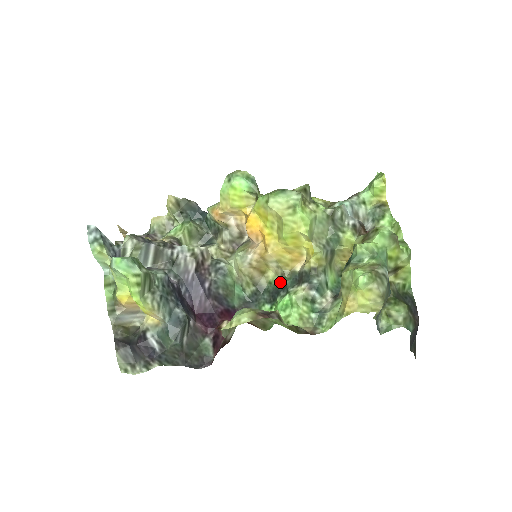
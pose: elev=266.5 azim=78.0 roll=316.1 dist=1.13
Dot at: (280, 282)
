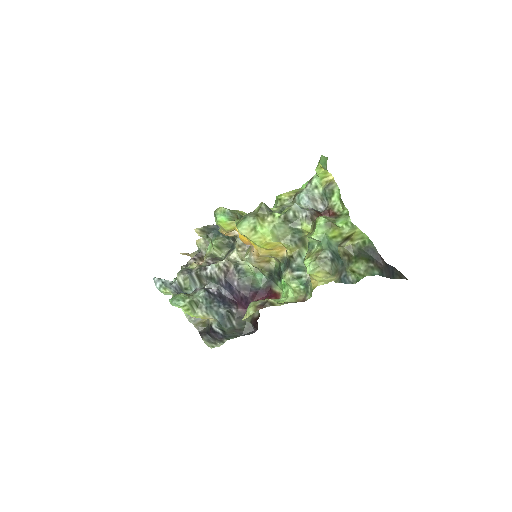
Dot at: (279, 266)
